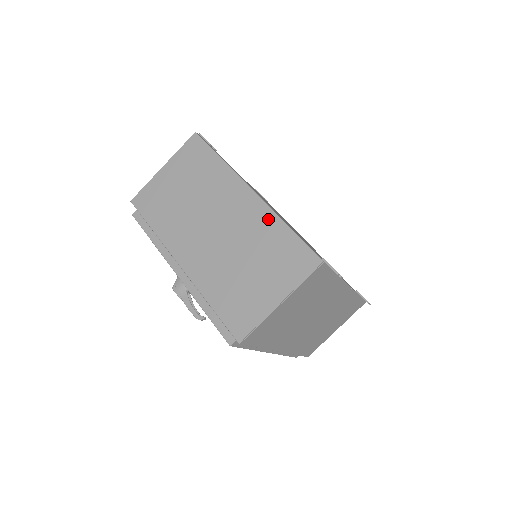
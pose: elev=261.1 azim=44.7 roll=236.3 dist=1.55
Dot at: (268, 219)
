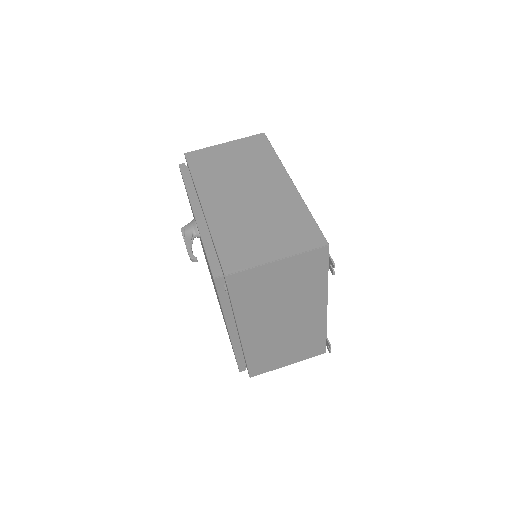
Dot at: (296, 203)
